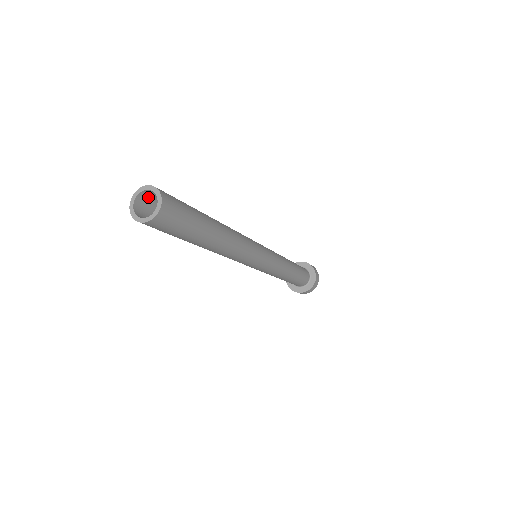
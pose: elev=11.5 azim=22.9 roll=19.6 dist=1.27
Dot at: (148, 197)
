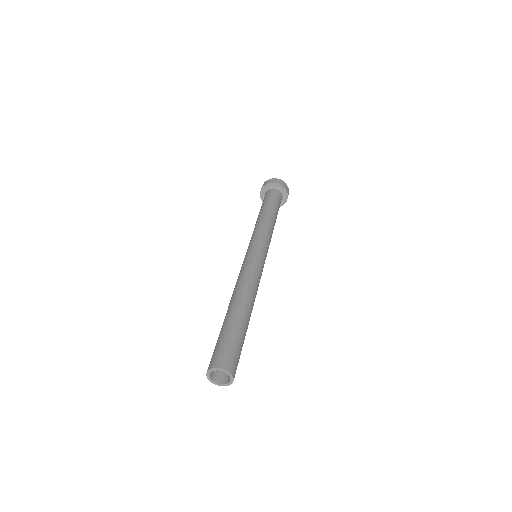
Dot at: (221, 362)
